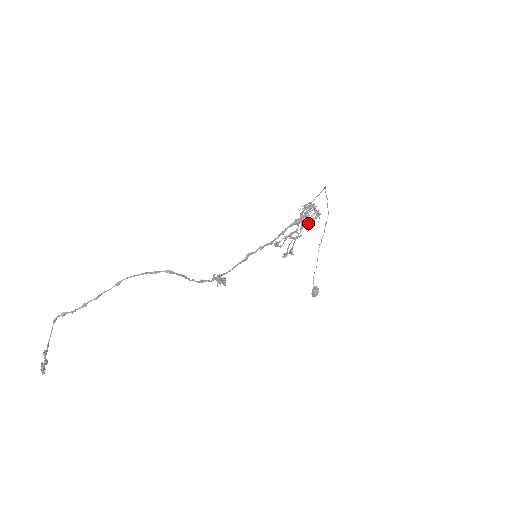
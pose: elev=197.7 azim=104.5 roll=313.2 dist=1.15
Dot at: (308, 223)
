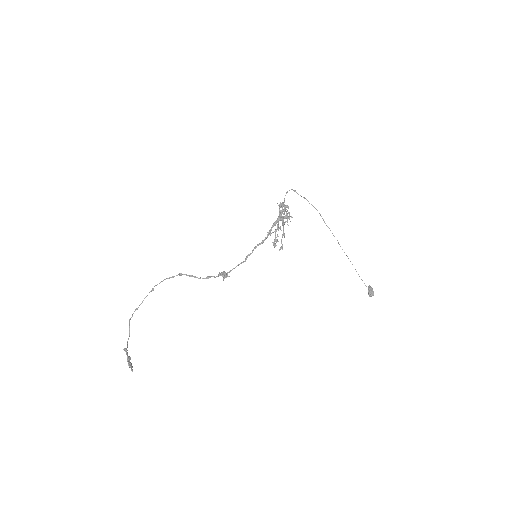
Dot at: (282, 216)
